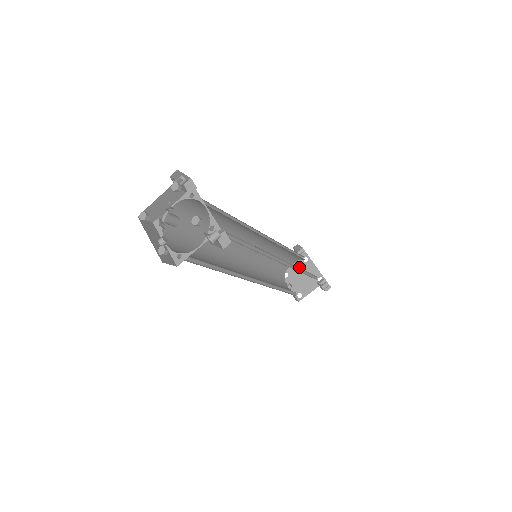
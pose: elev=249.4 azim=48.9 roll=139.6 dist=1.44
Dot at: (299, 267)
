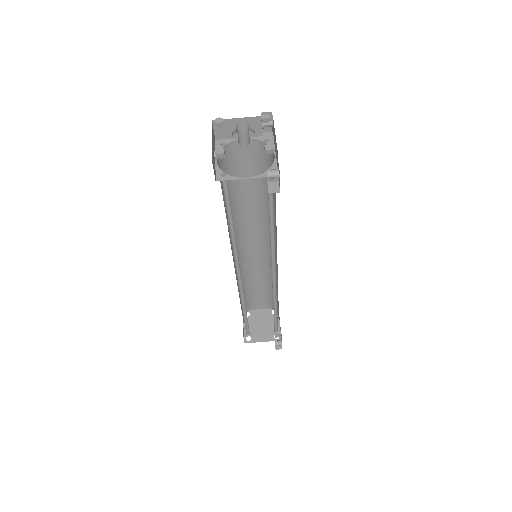
Dot at: (264, 314)
